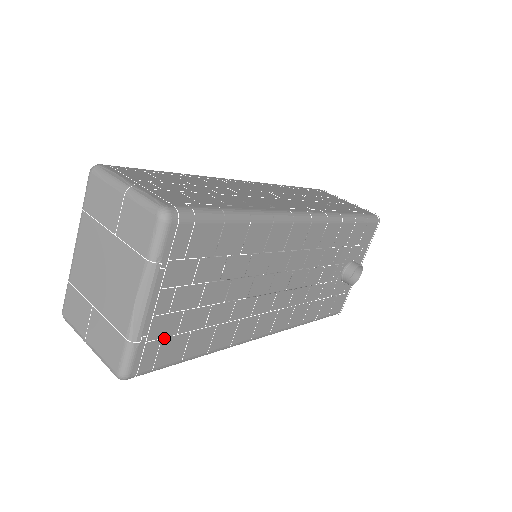
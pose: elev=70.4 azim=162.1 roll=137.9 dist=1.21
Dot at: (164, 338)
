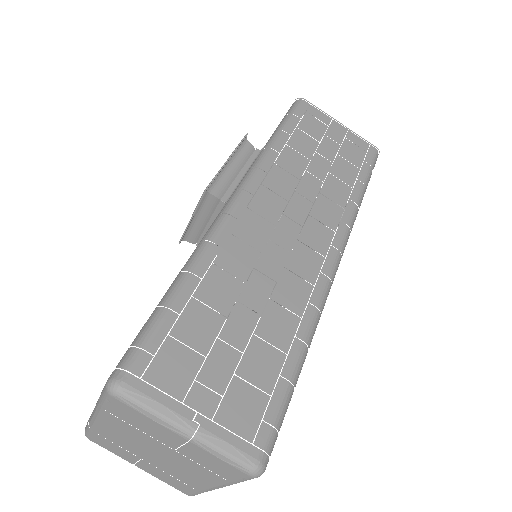
Dot at: occluded
